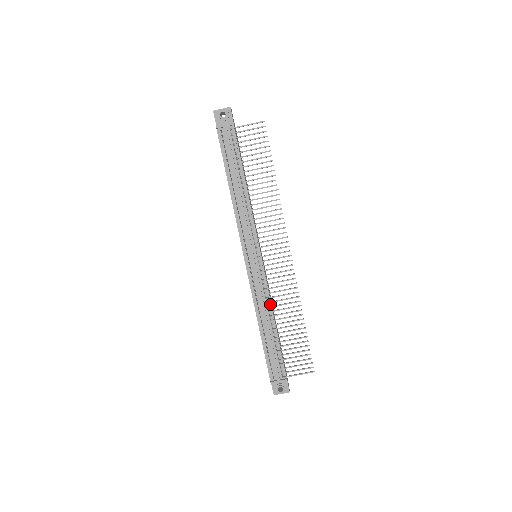
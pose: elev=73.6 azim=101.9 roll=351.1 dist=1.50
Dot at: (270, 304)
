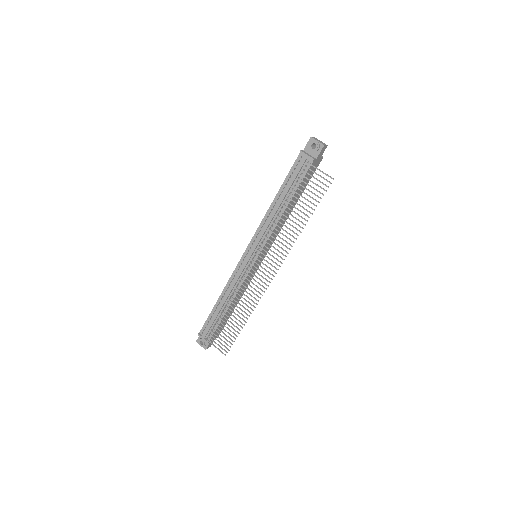
Dot at: occluded
